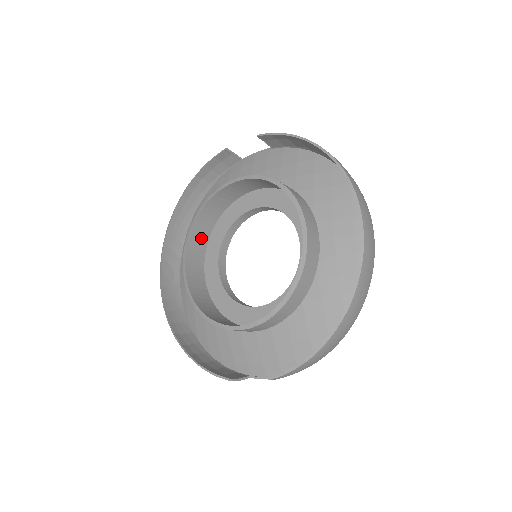
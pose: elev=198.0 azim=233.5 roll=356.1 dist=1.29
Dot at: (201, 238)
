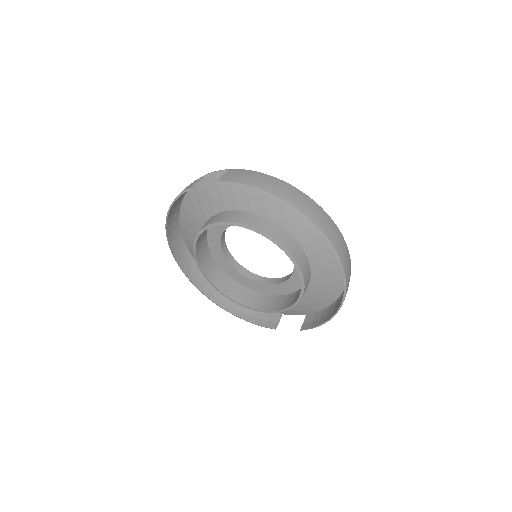
Dot at: (203, 247)
